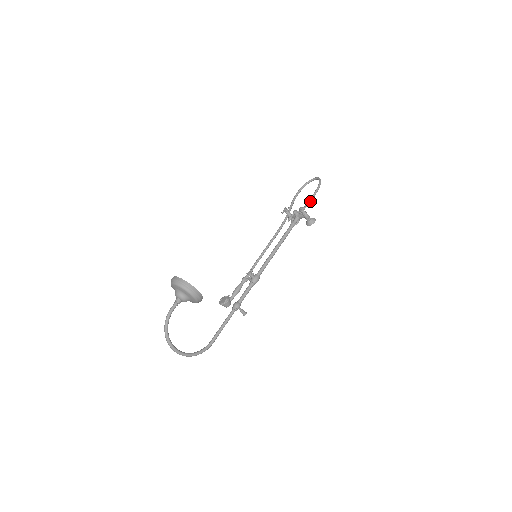
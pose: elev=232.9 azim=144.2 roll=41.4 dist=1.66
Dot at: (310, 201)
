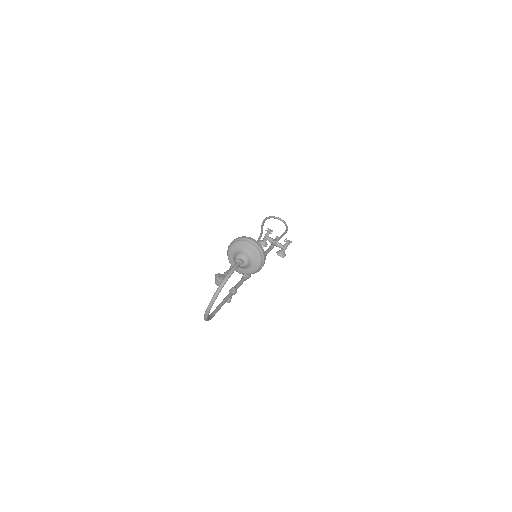
Dot at: occluded
